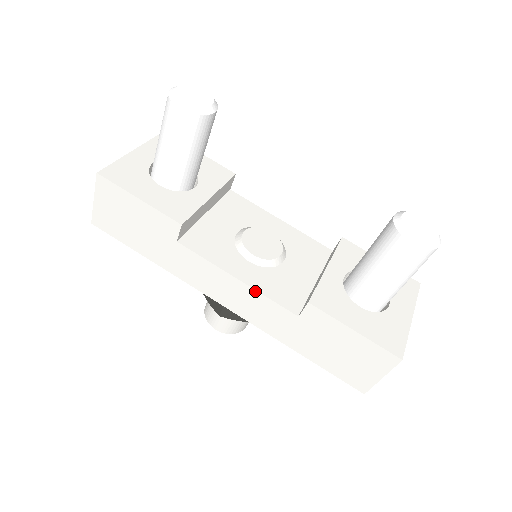
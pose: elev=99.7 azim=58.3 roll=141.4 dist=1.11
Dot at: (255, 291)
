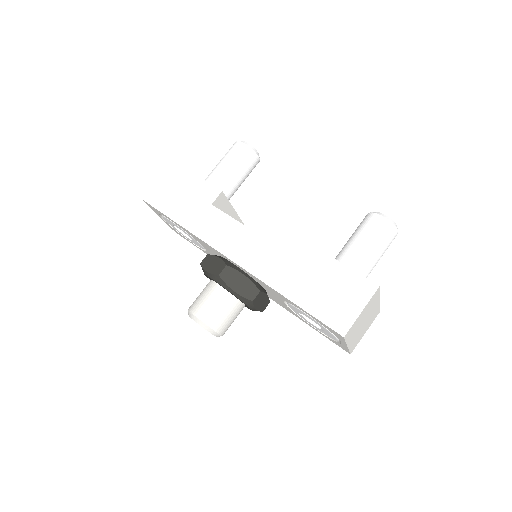
Dot at: (264, 239)
